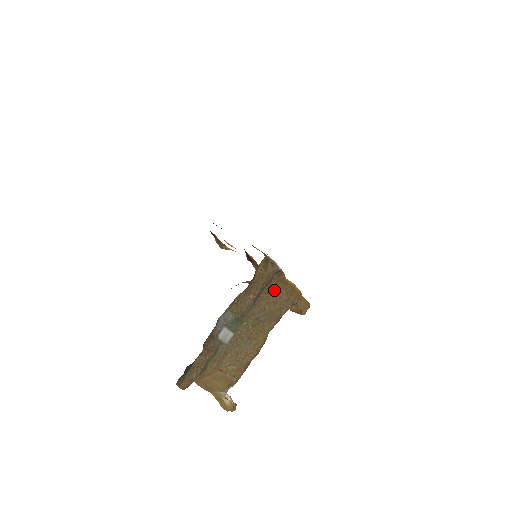
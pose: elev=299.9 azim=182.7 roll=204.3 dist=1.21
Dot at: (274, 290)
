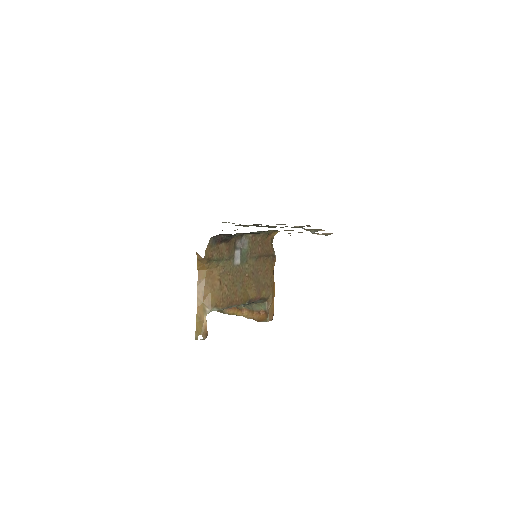
Dot at: (267, 267)
